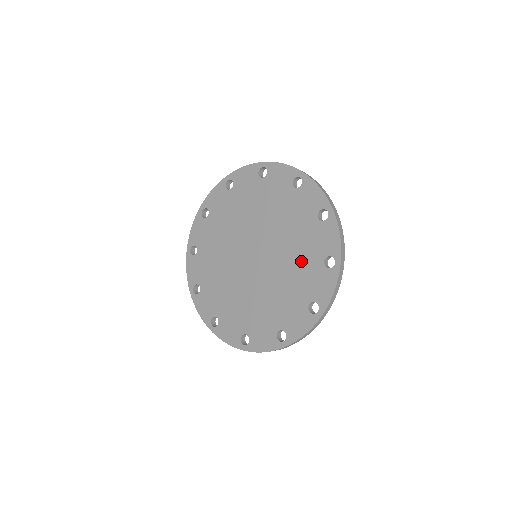
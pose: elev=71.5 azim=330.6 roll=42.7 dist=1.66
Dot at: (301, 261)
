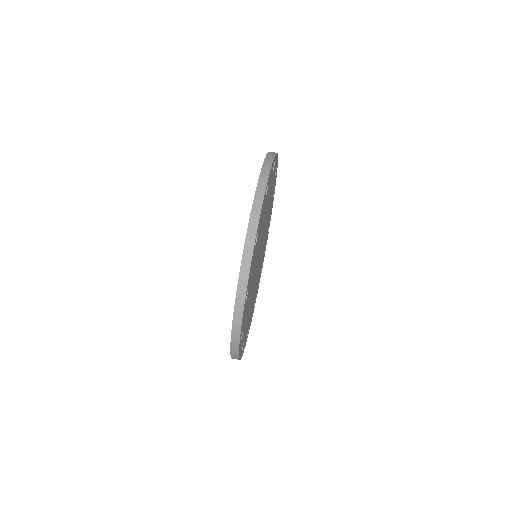
Dot at: occluded
